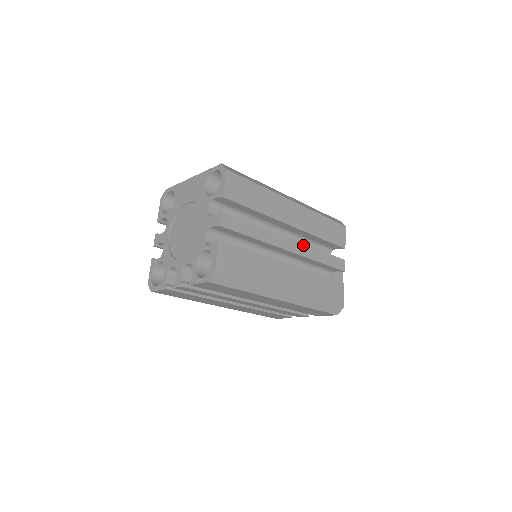
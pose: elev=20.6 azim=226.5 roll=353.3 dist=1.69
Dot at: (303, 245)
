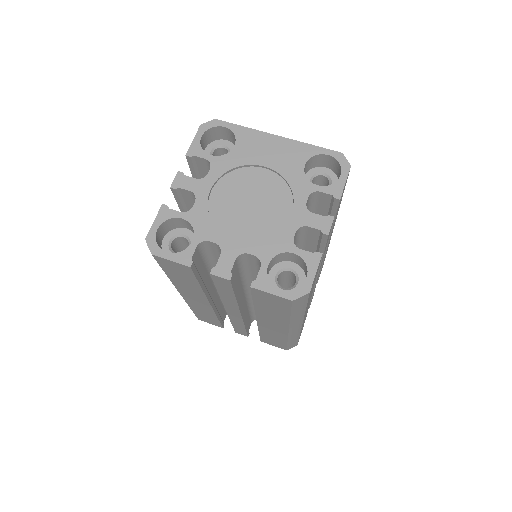
Dot at: occluded
